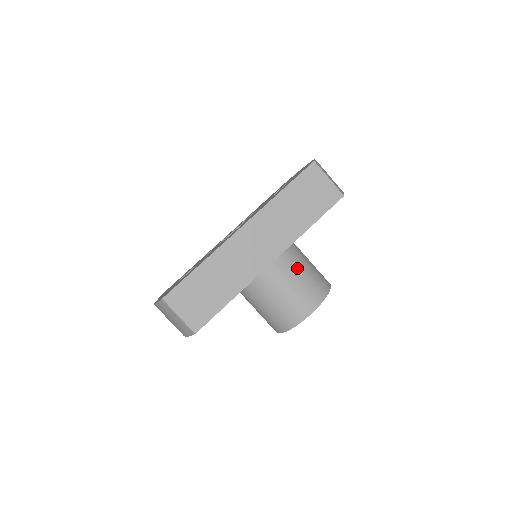
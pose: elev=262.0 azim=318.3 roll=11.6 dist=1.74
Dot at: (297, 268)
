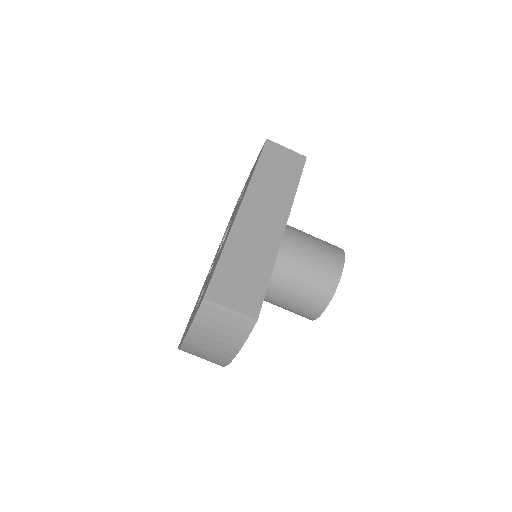
Dot at: (305, 235)
